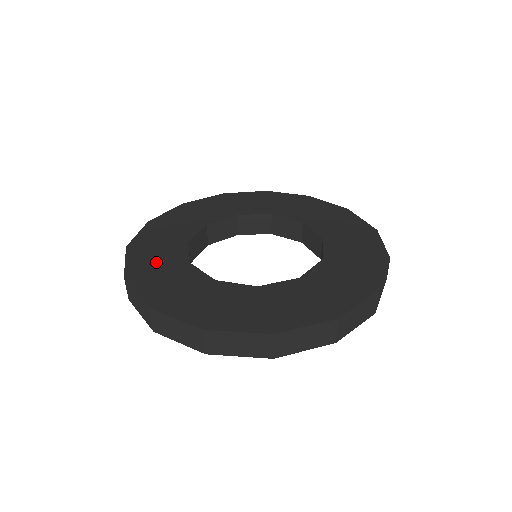
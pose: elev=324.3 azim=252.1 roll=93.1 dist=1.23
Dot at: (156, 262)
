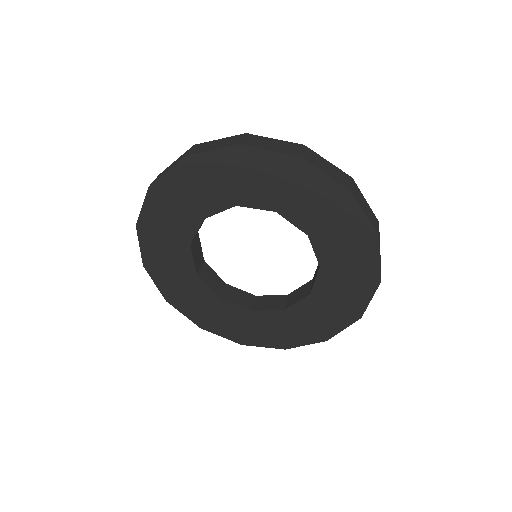
Dot at: (165, 226)
